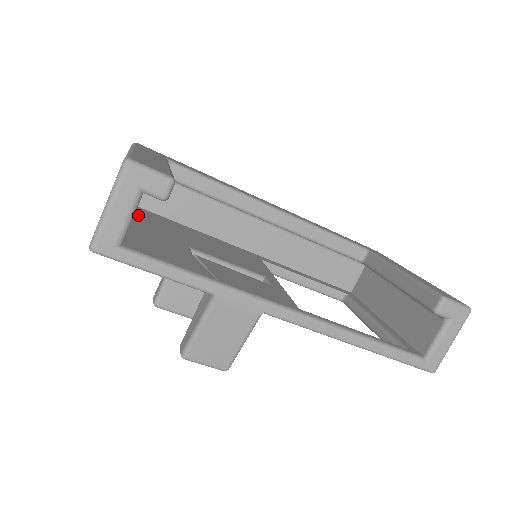
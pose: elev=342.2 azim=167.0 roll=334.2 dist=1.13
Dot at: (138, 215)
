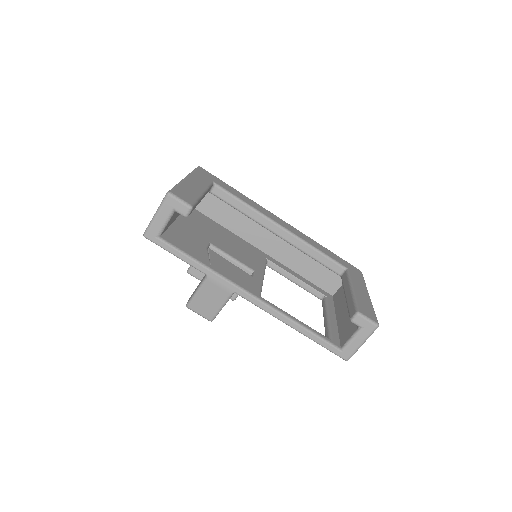
Dot at: occluded
